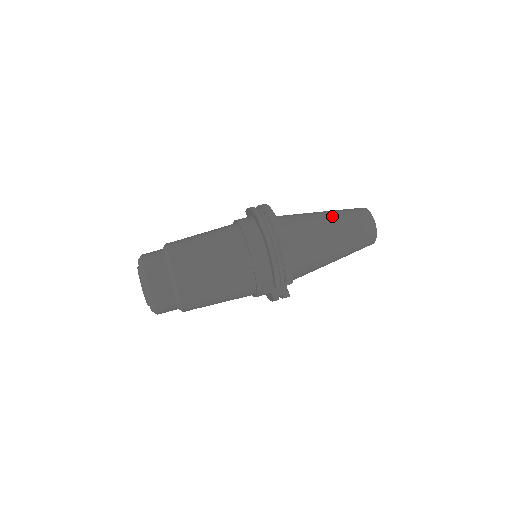
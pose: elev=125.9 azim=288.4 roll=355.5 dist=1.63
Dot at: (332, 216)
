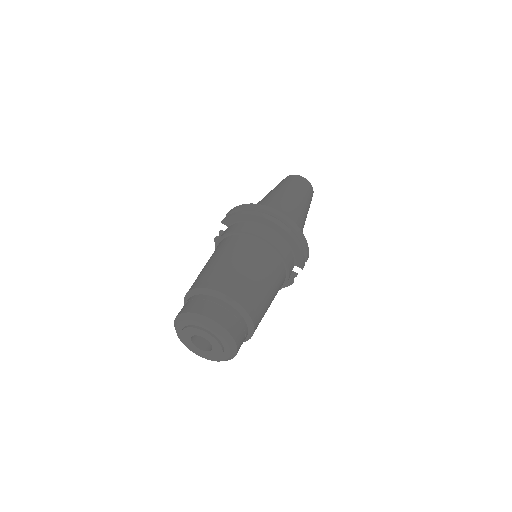
Dot at: (288, 191)
